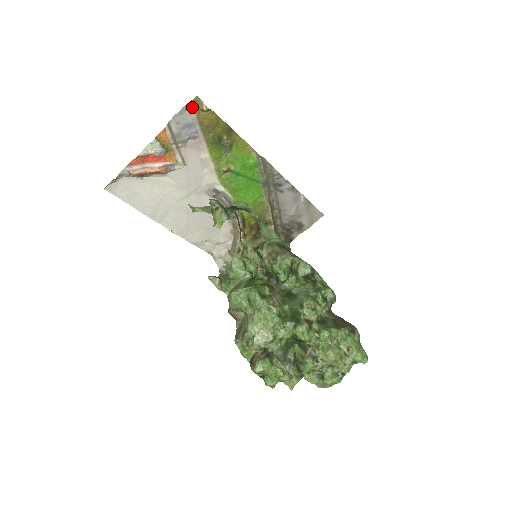
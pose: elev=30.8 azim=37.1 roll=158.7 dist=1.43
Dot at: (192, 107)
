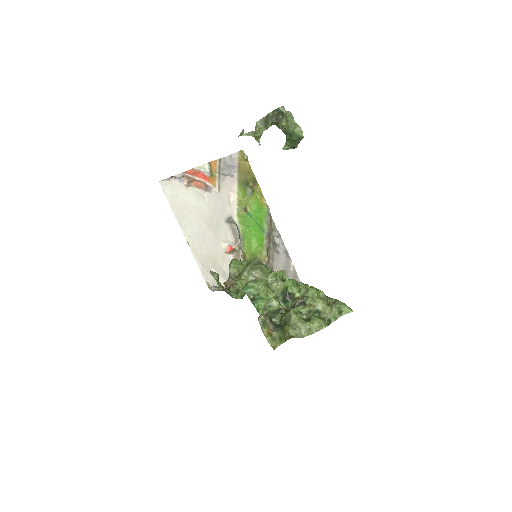
Dot at: (237, 156)
